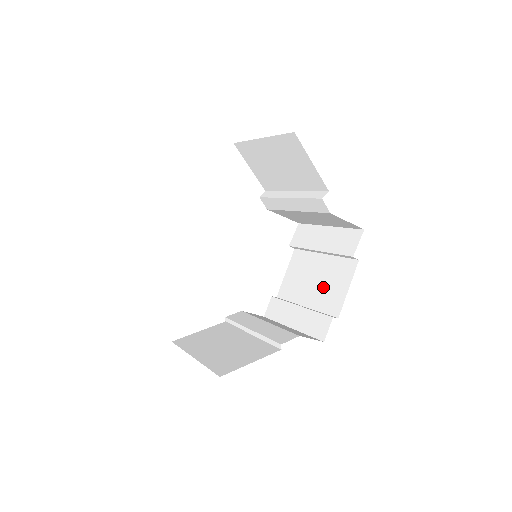
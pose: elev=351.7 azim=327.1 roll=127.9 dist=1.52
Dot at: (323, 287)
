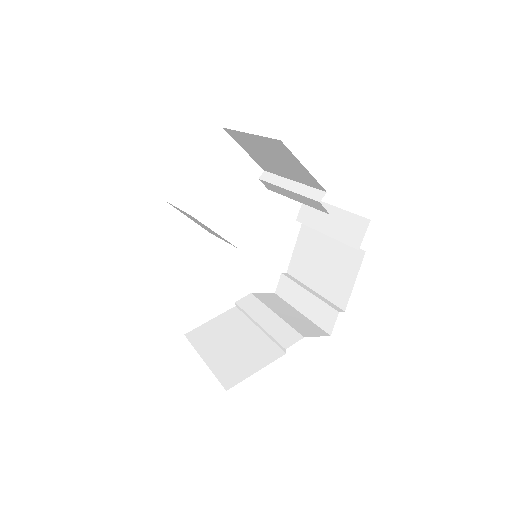
Dot at: (330, 273)
